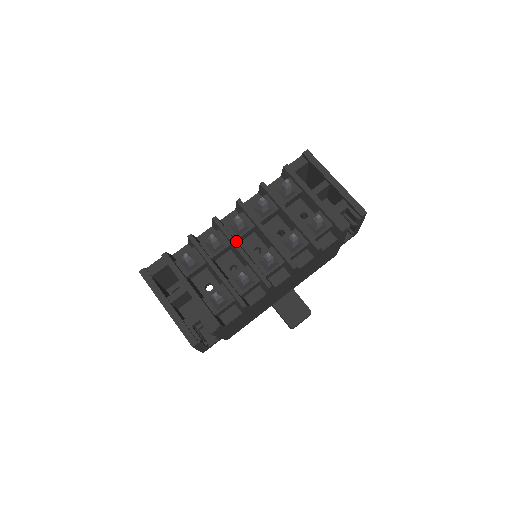
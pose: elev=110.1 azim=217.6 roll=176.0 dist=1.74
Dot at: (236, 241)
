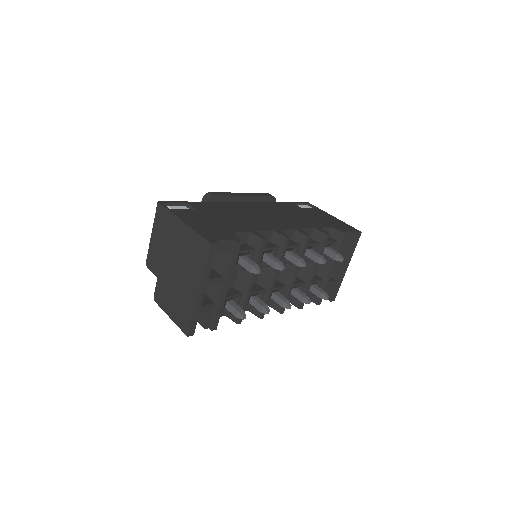
Dot at: occluded
